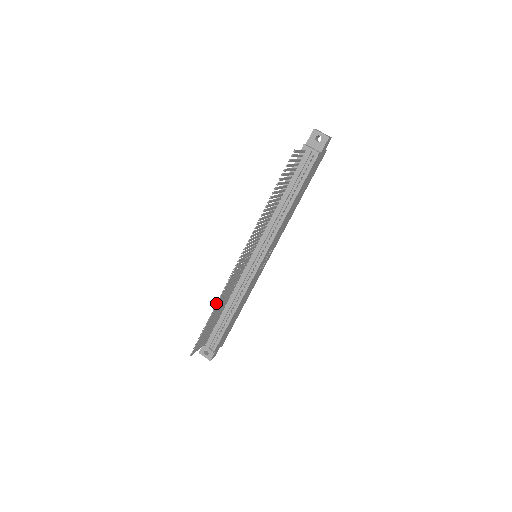
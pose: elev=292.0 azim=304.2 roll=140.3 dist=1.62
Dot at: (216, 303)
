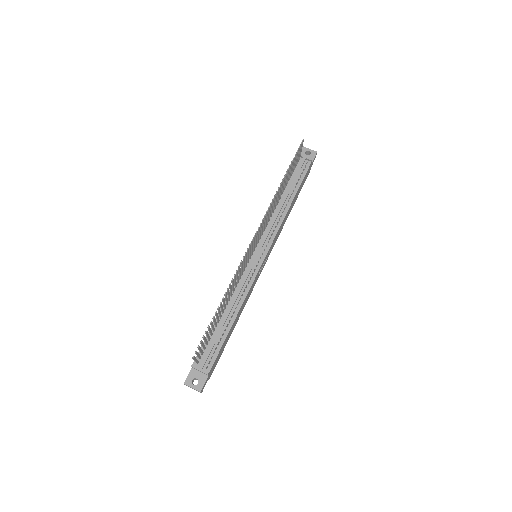
Dot at: (229, 284)
